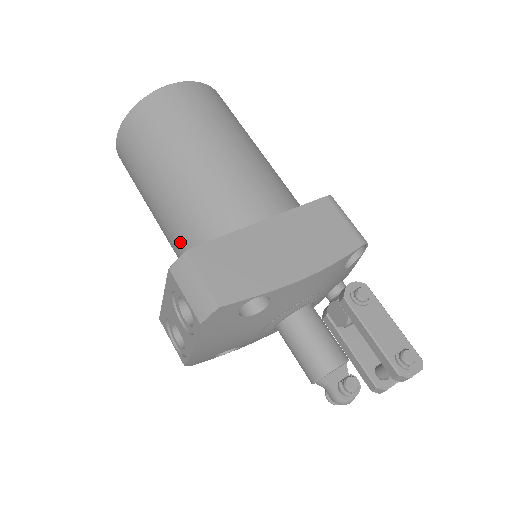
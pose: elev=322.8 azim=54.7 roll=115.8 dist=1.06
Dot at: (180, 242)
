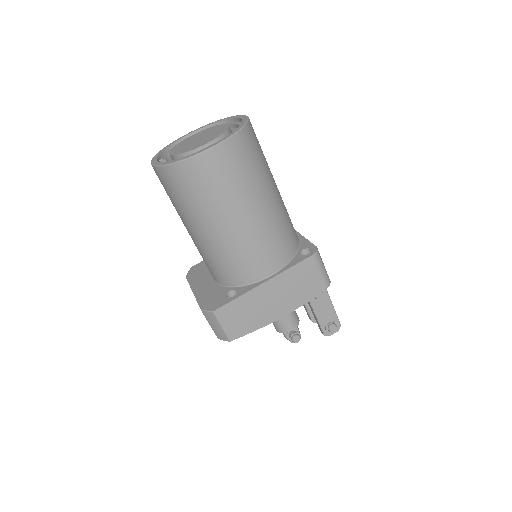
Dot at: (205, 261)
